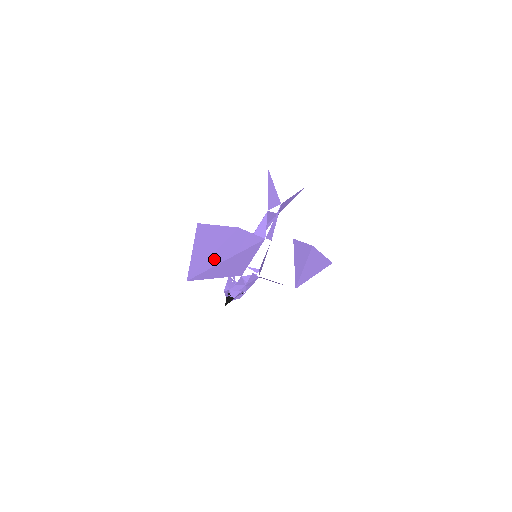
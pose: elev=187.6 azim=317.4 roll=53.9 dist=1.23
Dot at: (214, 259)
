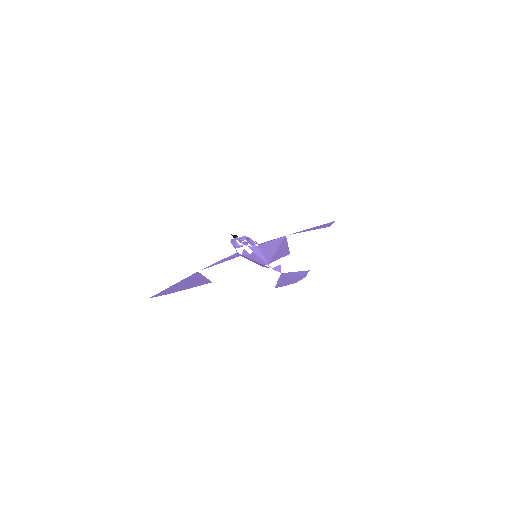
Dot at: occluded
